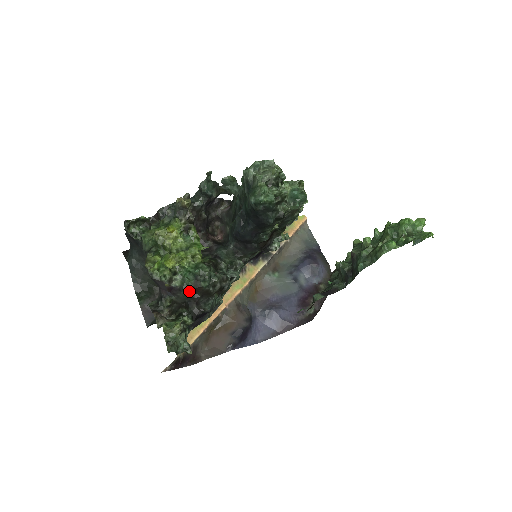
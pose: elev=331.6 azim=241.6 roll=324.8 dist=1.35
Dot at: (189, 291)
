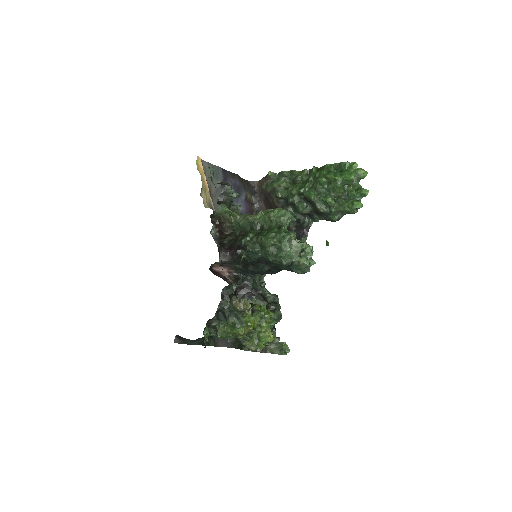
Dot at: occluded
